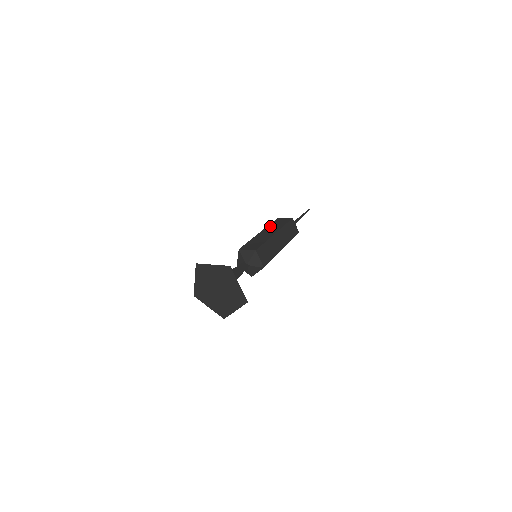
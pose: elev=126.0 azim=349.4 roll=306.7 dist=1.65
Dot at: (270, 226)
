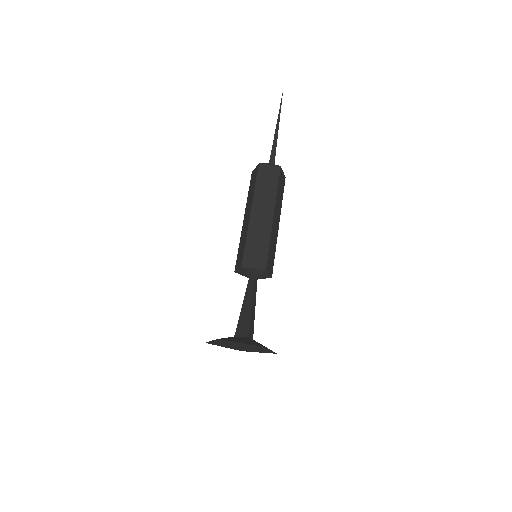
Dot at: (247, 200)
